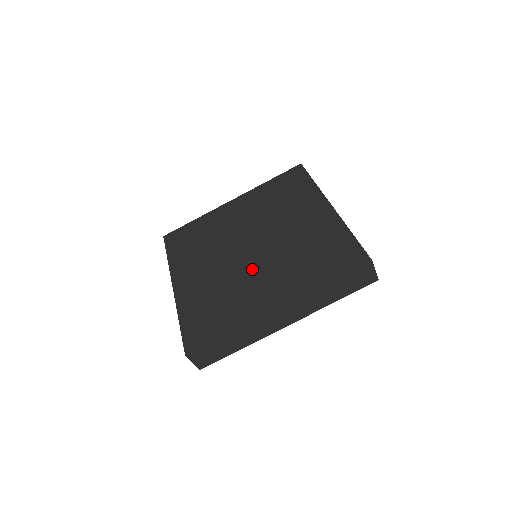
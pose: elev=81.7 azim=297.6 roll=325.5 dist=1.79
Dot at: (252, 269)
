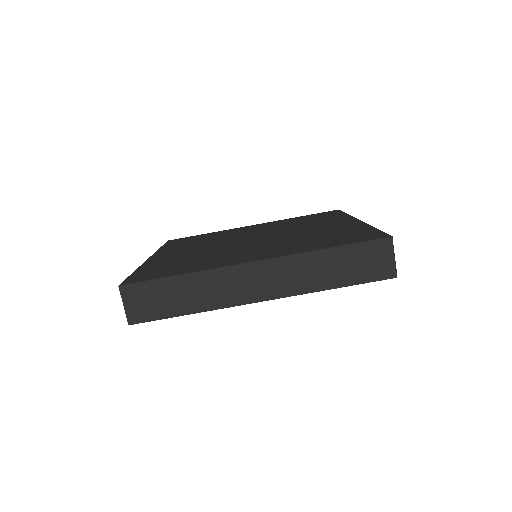
Dot at: (244, 247)
